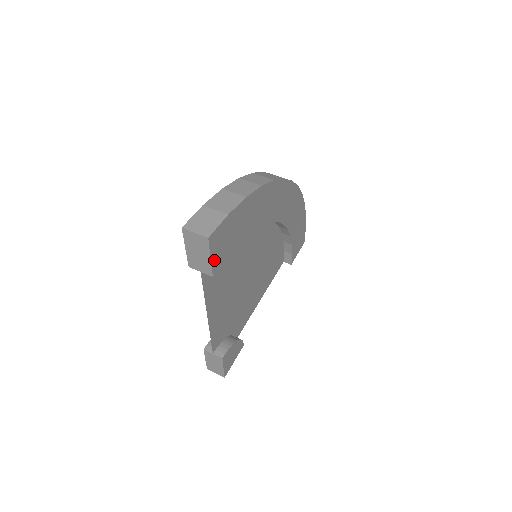
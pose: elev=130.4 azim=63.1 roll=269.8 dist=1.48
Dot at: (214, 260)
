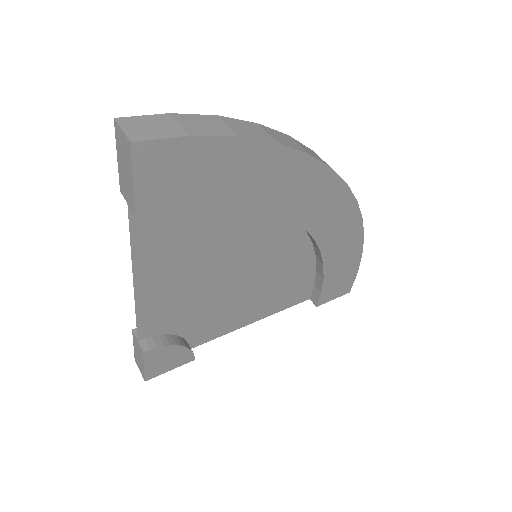
Dot at: (142, 191)
